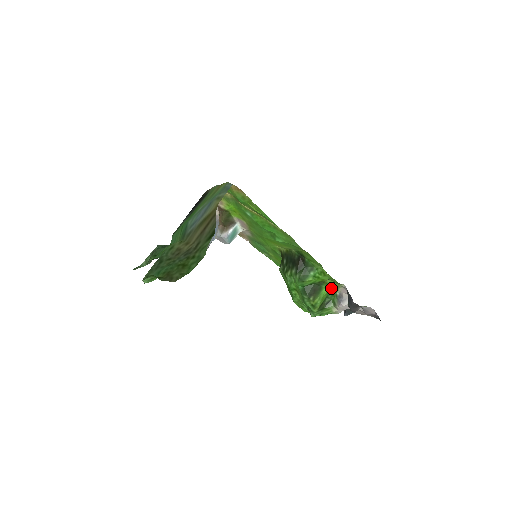
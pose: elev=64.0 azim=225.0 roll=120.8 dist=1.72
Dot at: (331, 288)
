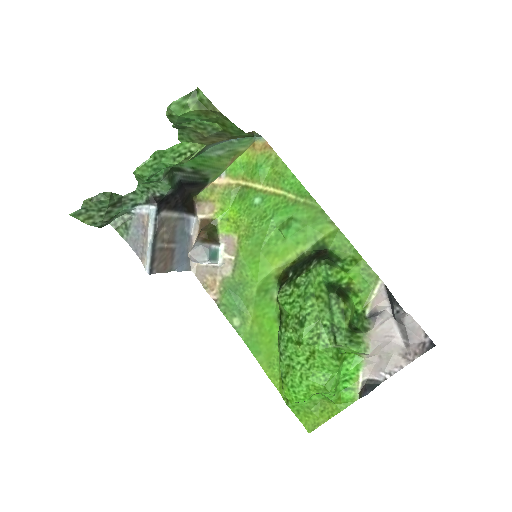
Dot at: (358, 305)
